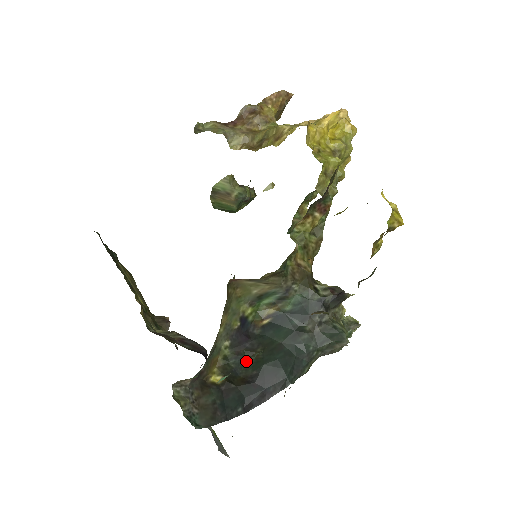
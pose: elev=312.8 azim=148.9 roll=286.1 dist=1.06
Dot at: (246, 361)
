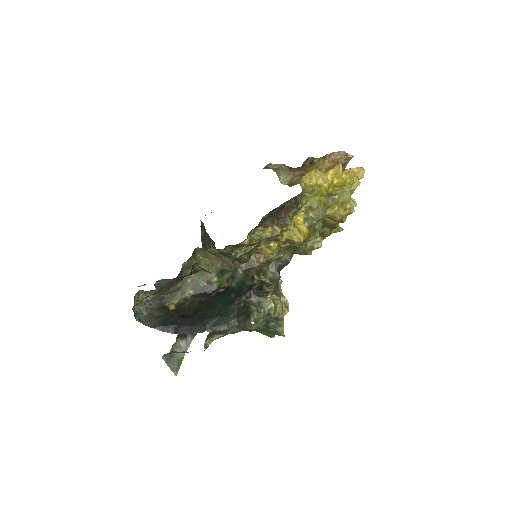
Dot at: (195, 307)
